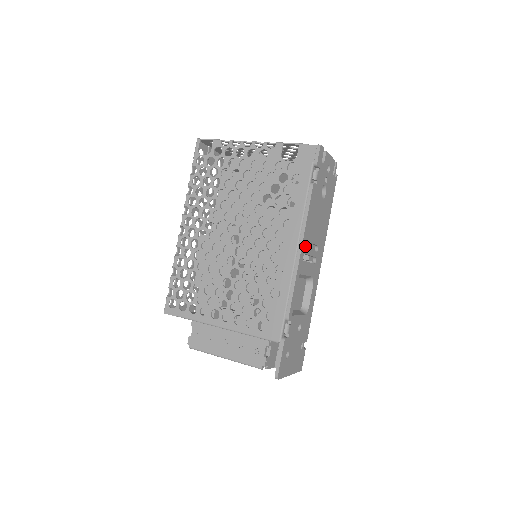
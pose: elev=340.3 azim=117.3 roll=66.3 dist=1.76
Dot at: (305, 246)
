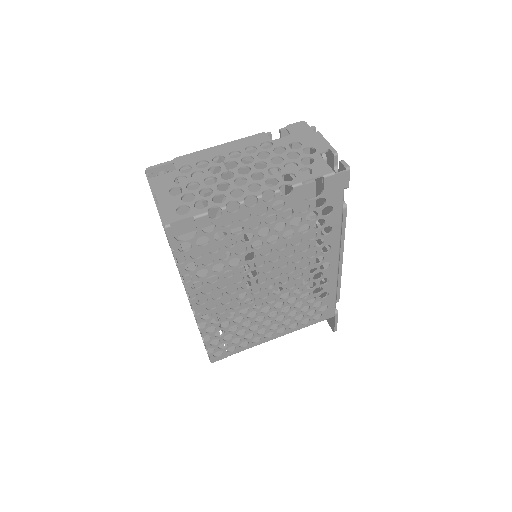
Dot at: occluded
